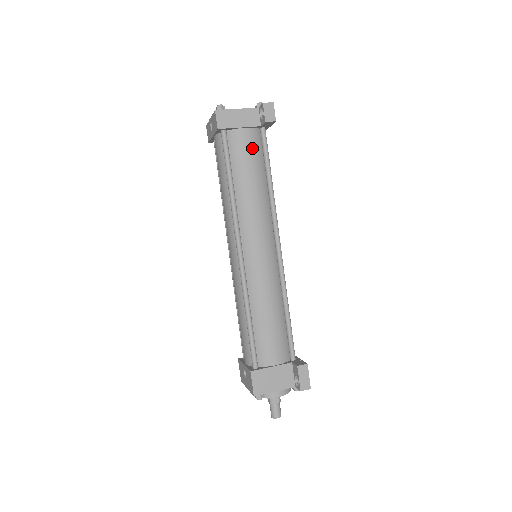
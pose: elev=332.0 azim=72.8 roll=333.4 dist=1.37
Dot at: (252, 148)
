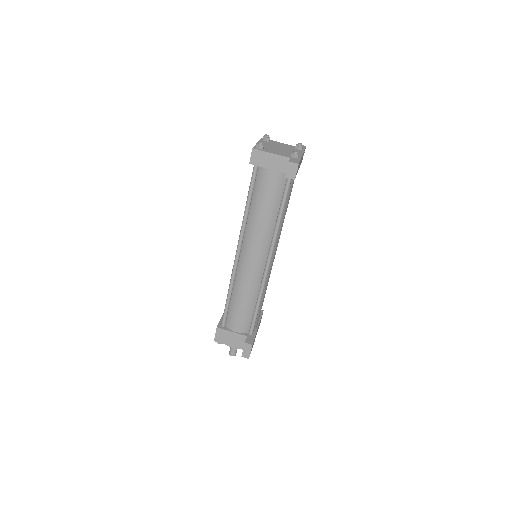
Dot at: (273, 187)
